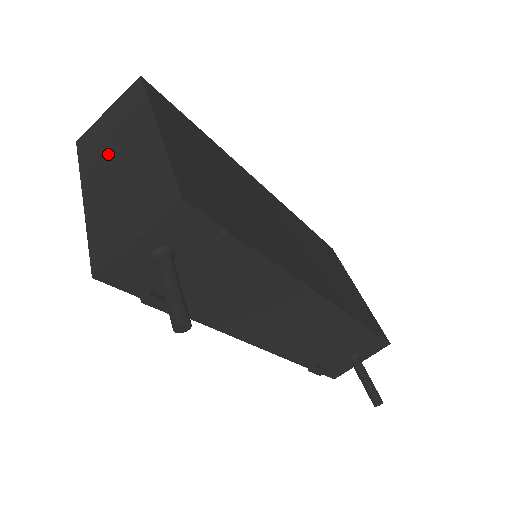
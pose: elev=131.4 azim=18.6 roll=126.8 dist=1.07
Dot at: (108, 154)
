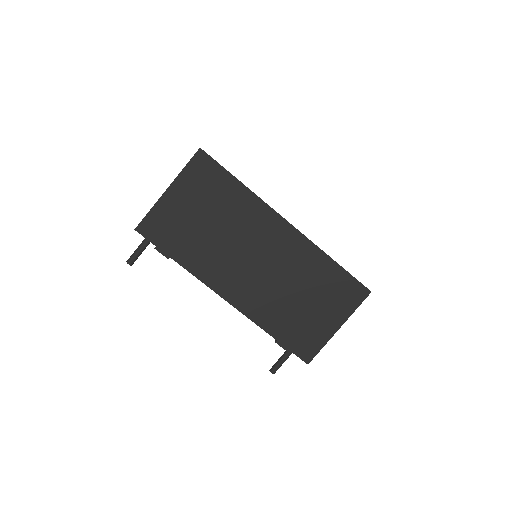
Dot at: occluded
